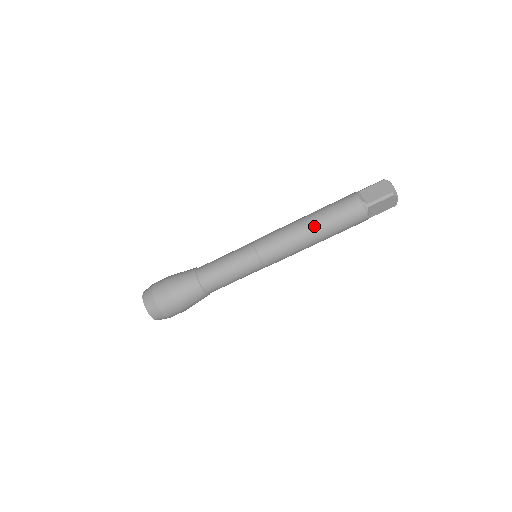
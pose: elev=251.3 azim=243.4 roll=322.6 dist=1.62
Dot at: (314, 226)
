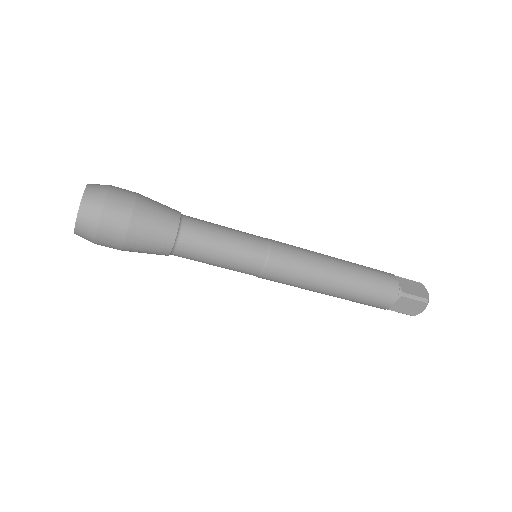
Dot at: (344, 272)
